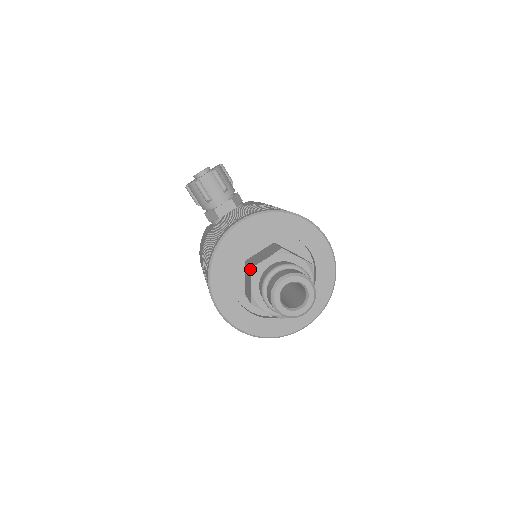
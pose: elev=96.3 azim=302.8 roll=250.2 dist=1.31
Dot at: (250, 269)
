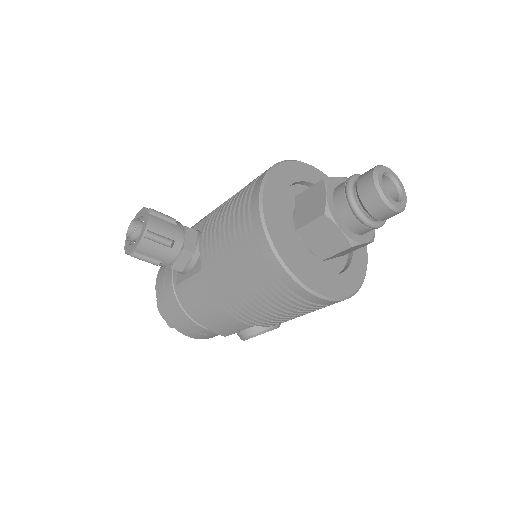
Dot at: (325, 215)
